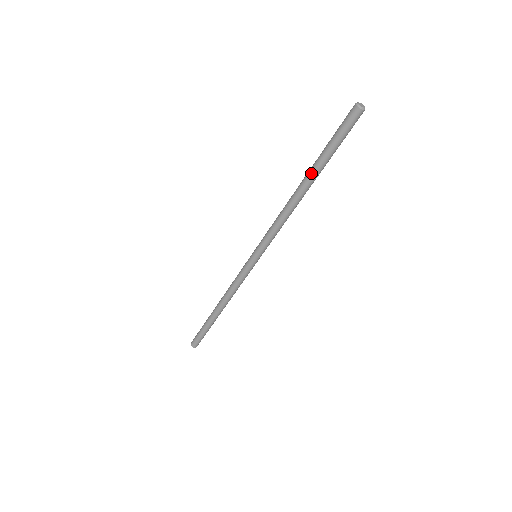
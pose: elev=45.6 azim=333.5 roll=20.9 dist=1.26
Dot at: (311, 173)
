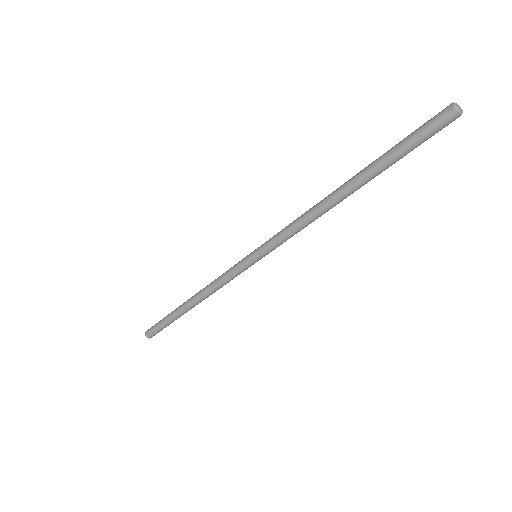
Dot at: (365, 181)
